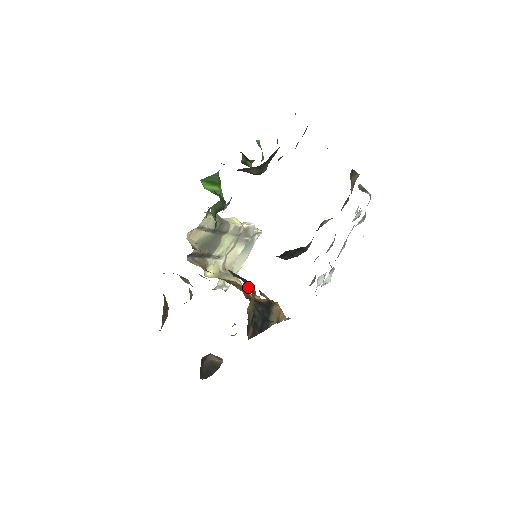
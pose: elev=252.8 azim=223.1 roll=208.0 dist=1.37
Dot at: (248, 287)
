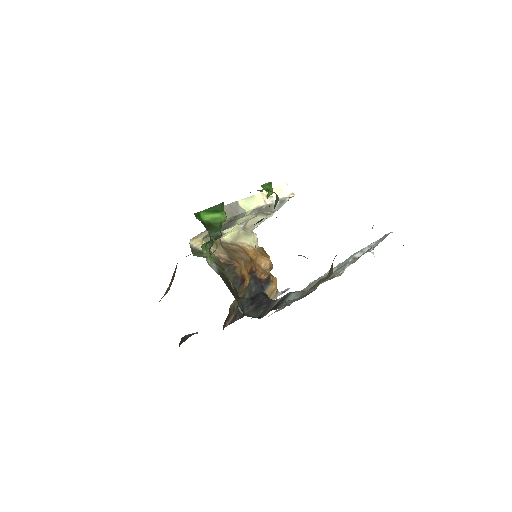
Dot at: (236, 288)
